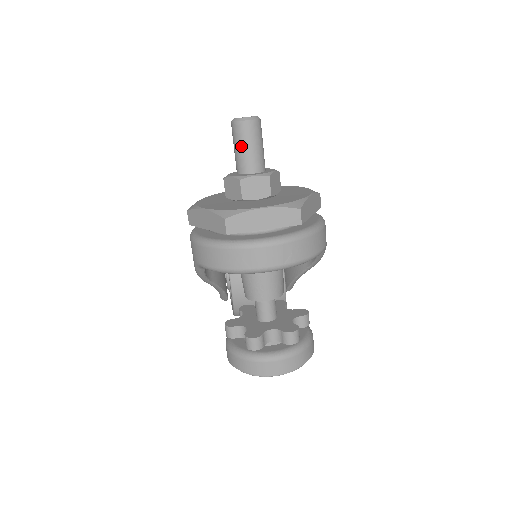
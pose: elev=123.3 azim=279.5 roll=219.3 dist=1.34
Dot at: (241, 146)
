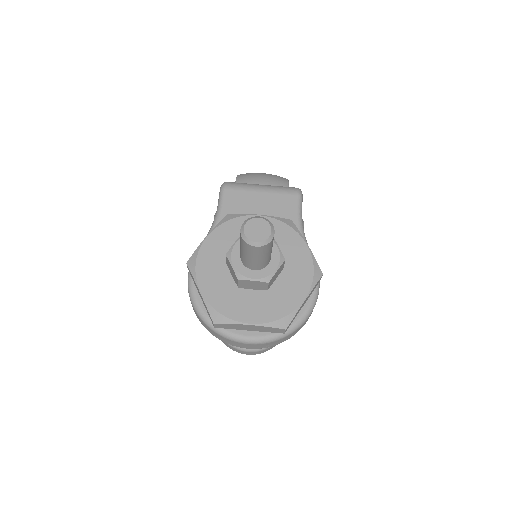
Dot at: (246, 255)
